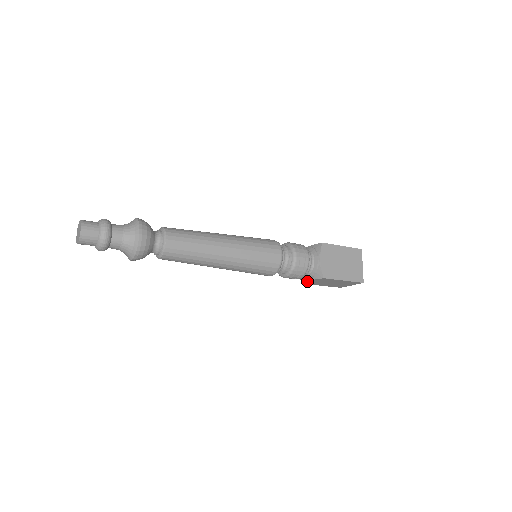
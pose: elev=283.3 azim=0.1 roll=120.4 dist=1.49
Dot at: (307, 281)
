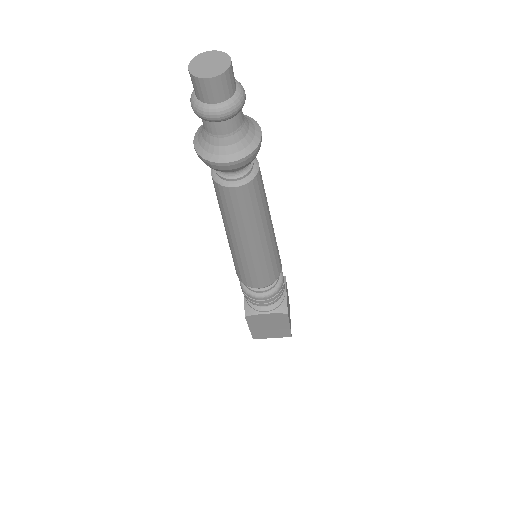
Dot at: (260, 314)
